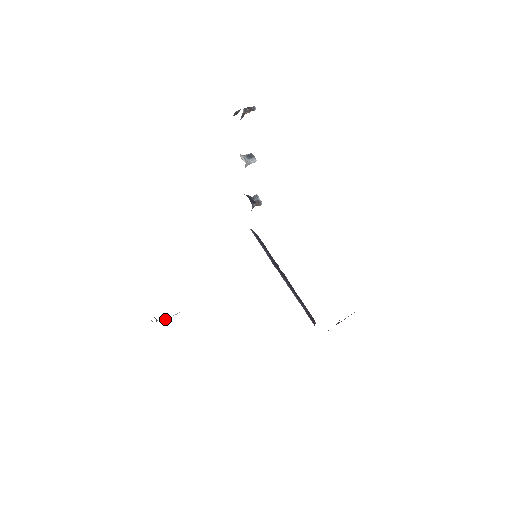
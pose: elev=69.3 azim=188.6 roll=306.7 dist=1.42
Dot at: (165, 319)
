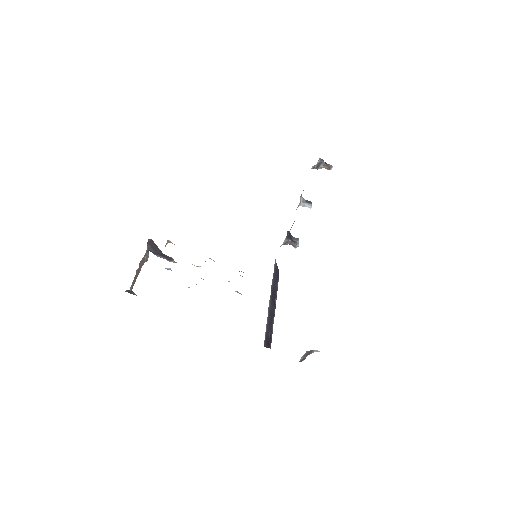
Dot at: (153, 251)
